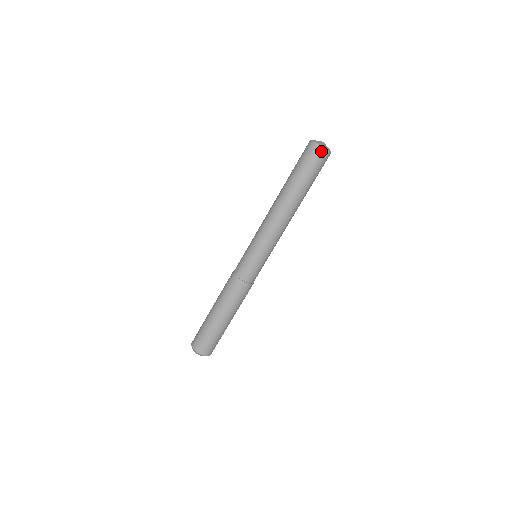
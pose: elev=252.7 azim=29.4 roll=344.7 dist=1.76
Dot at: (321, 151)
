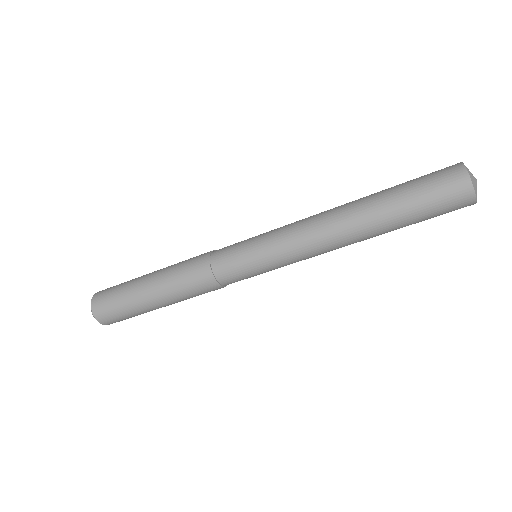
Dot at: occluded
